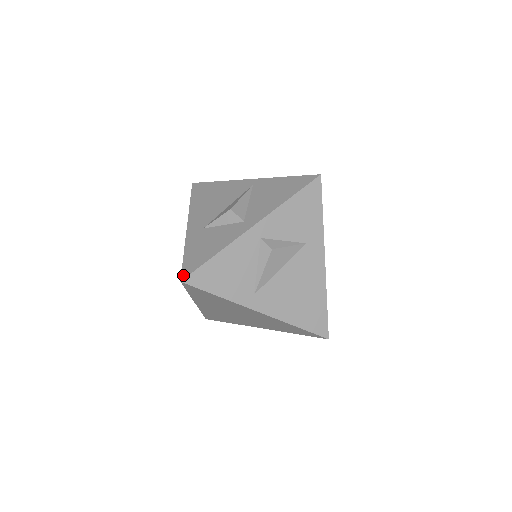
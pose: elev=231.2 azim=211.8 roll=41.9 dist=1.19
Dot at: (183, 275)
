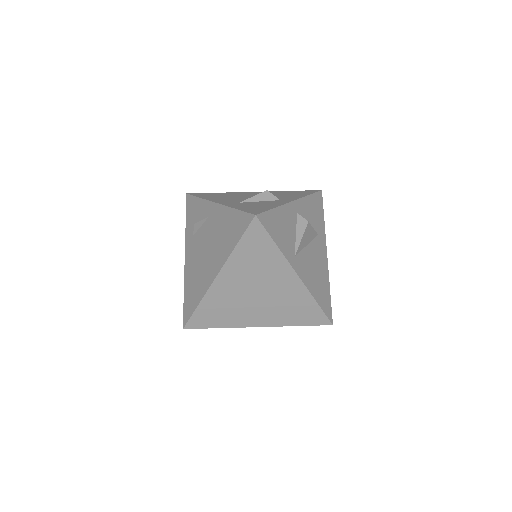
Dot at: (254, 213)
